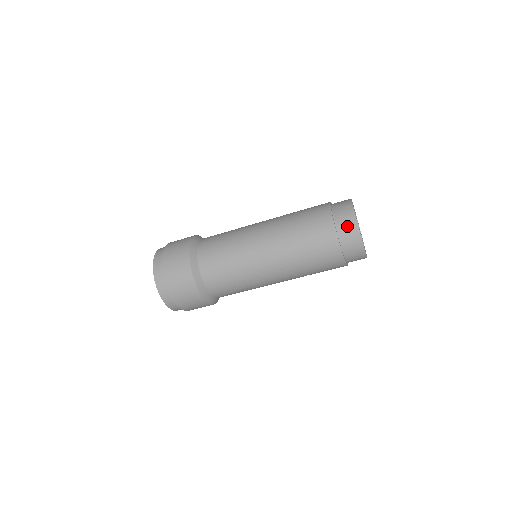
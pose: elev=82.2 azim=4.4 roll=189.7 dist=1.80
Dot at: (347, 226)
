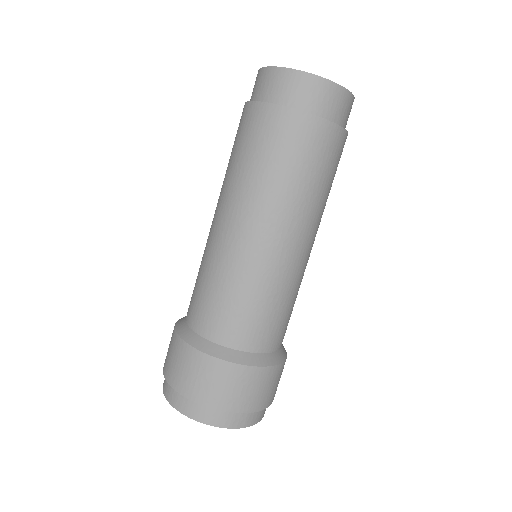
Dot at: (286, 87)
